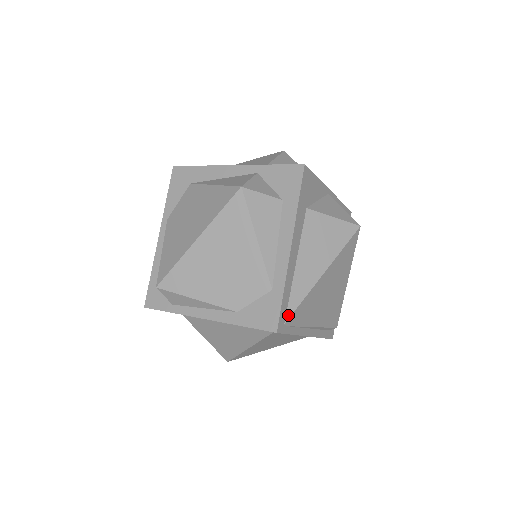
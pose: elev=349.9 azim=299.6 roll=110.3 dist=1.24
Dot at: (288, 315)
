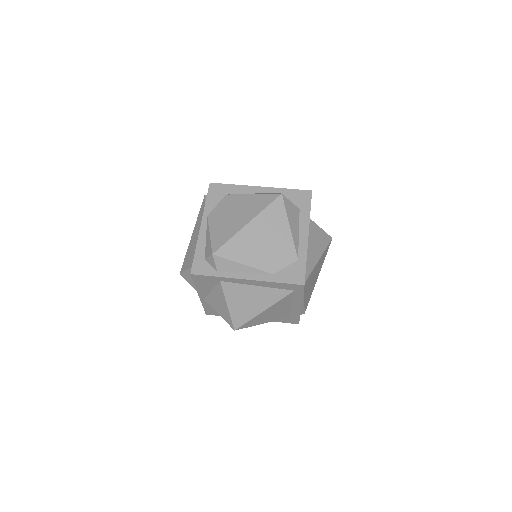
Dot at: (306, 278)
